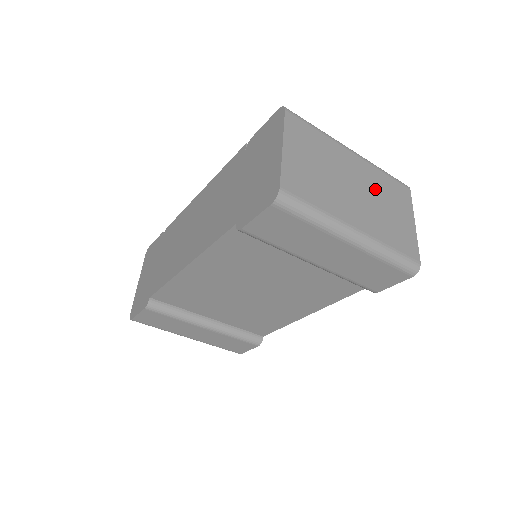
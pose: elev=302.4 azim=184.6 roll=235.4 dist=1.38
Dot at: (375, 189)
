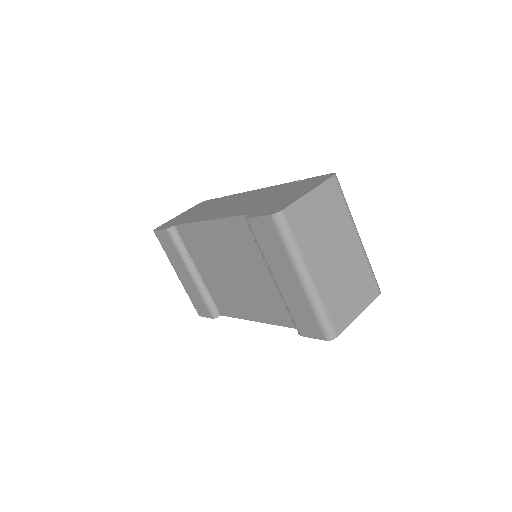
Dot at: (351, 270)
